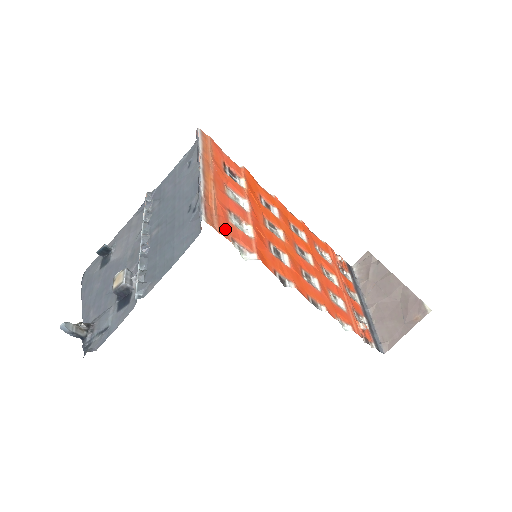
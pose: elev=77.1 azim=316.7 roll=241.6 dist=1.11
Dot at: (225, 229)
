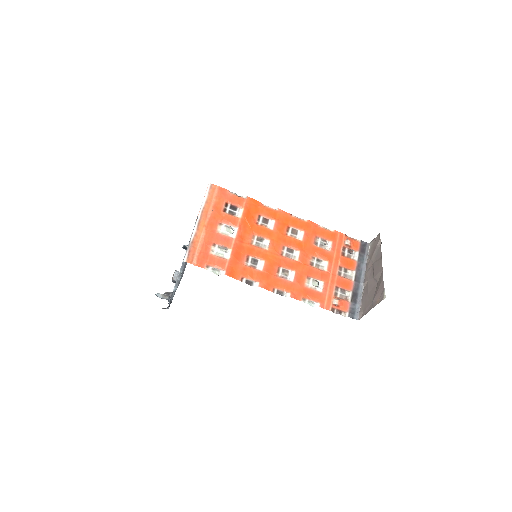
Dot at: (202, 261)
